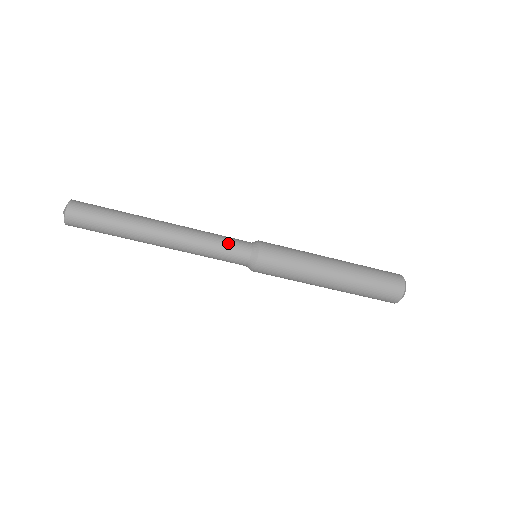
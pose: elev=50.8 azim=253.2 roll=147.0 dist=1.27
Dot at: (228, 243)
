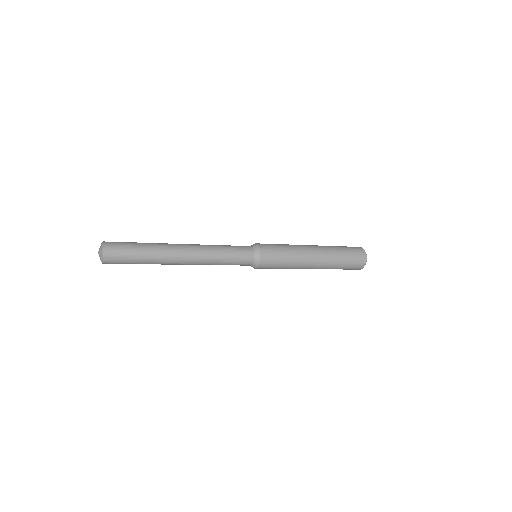
Dot at: (236, 259)
